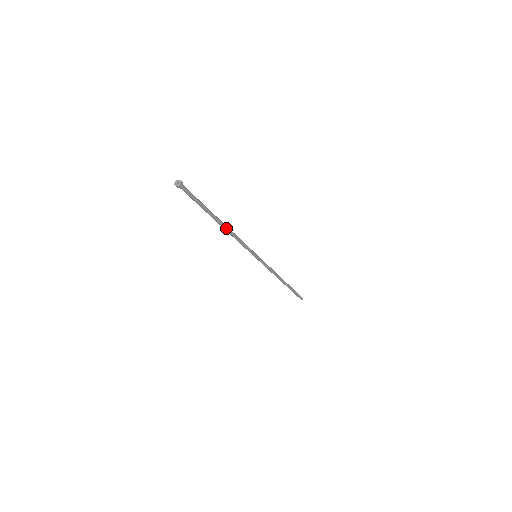
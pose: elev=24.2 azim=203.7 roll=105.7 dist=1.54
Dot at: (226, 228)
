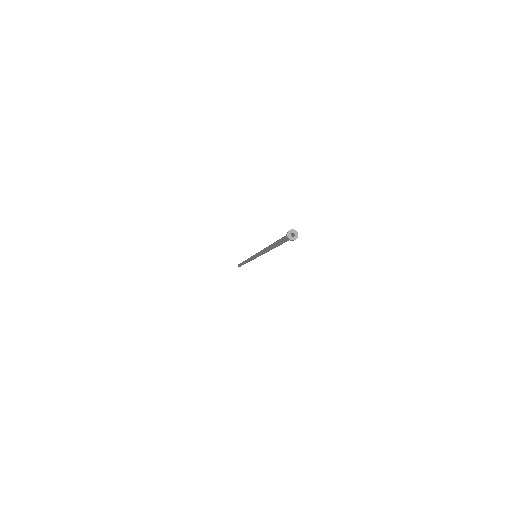
Dot at: occluded
